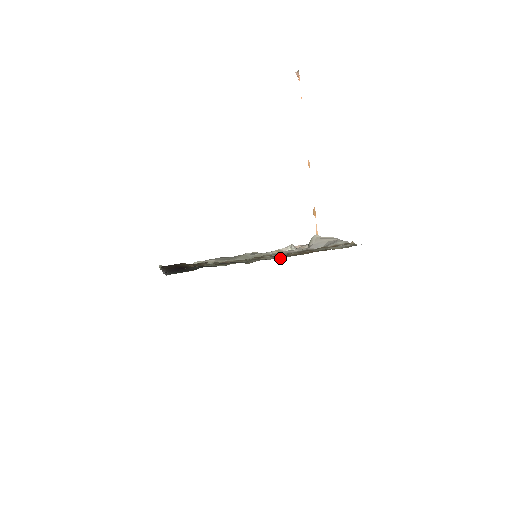
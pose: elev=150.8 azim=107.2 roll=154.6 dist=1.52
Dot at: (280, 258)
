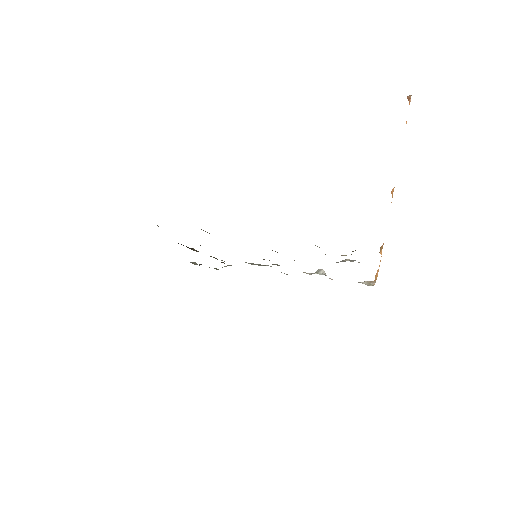
Dot at: occluded
